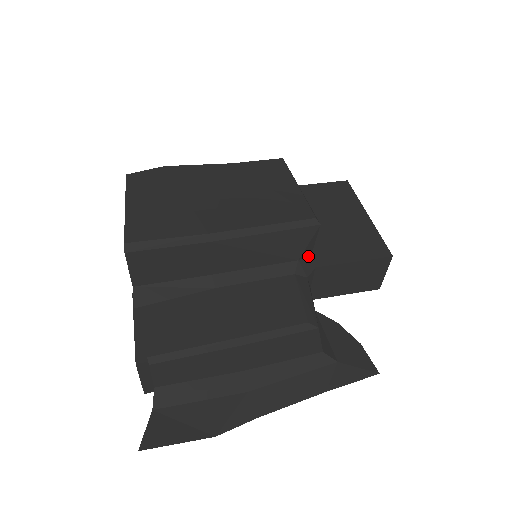
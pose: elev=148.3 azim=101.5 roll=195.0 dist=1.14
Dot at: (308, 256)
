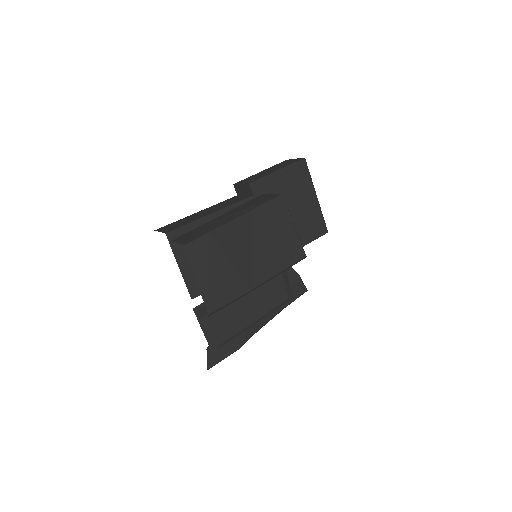
Dot at: occluded
